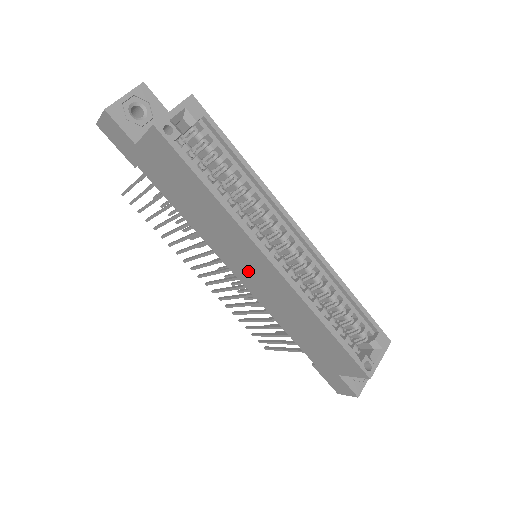
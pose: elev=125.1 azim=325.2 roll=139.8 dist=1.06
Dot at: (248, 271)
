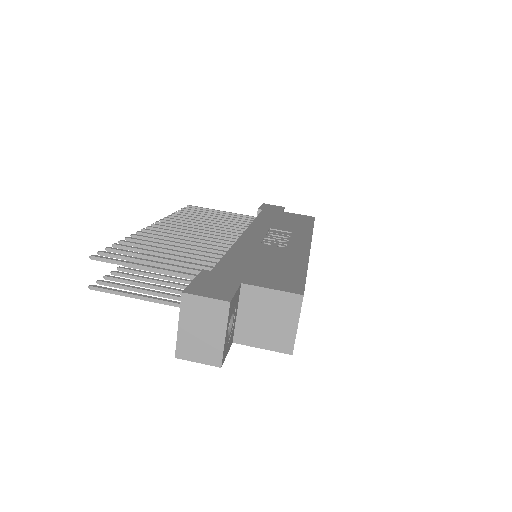
Dot at: occluded
